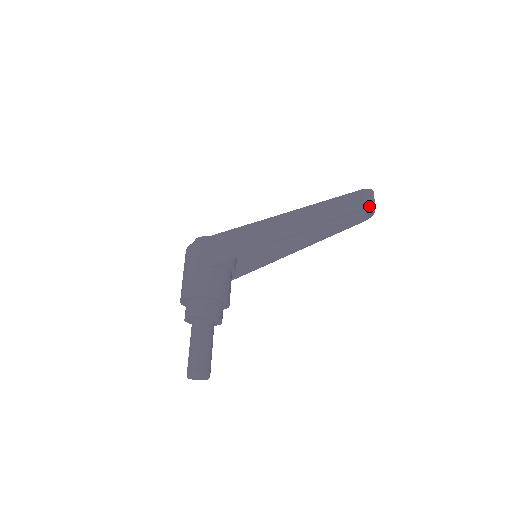
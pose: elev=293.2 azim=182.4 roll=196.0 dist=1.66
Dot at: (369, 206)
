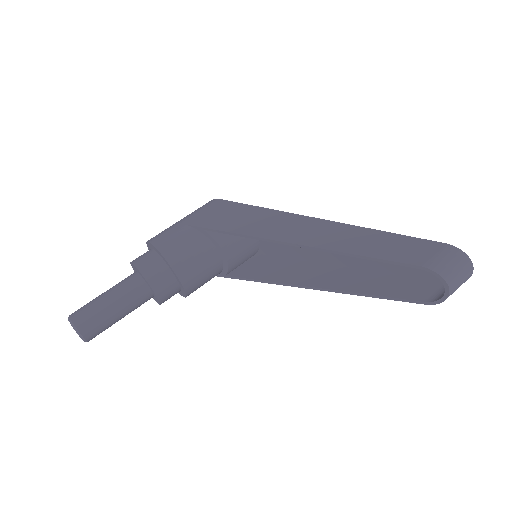
Dot at: (437, 271)
